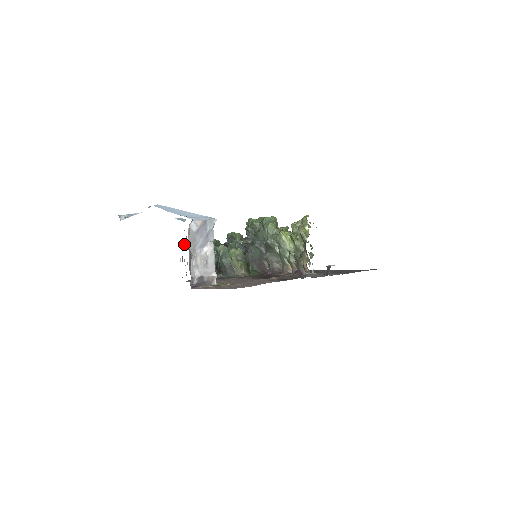
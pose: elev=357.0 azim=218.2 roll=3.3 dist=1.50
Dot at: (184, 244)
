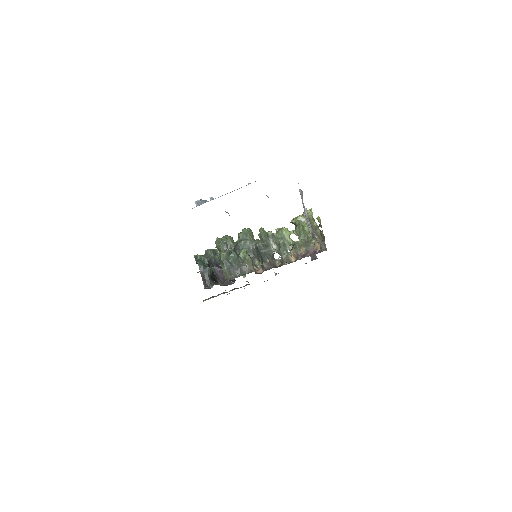
Dot at: occluded
